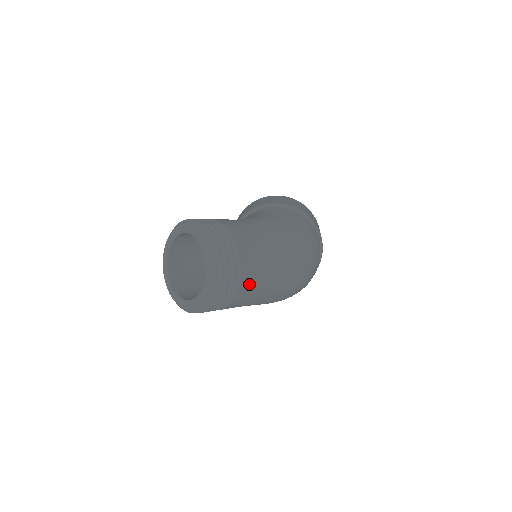
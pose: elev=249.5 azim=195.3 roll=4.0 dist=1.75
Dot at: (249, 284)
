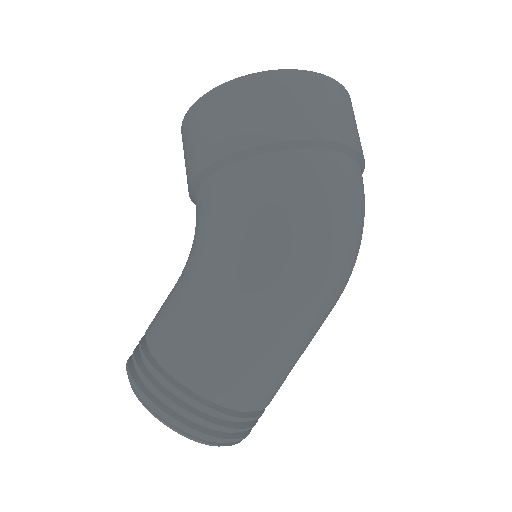
Dot at: (274, 391)
